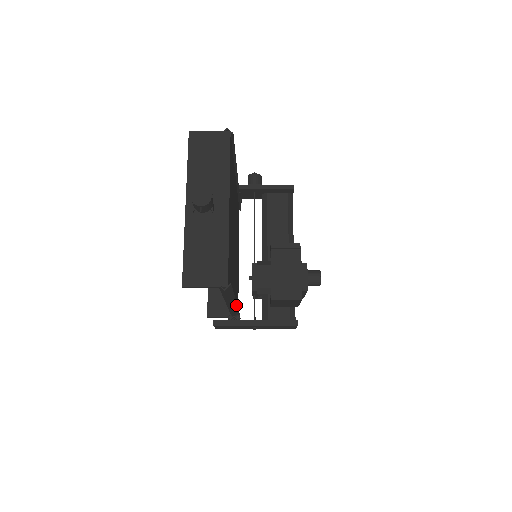
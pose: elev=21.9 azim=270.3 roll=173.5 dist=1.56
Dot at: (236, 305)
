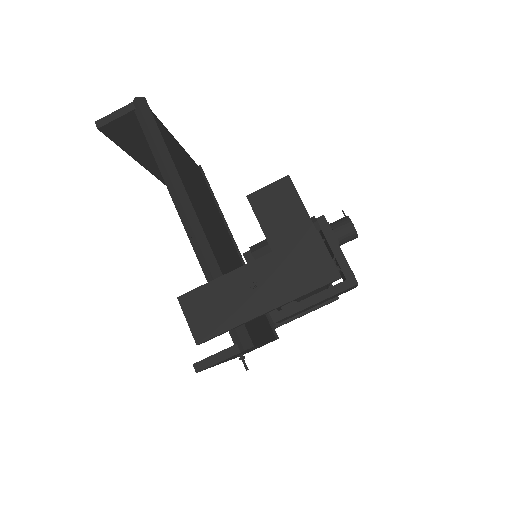
Dot at: (200, 228)
